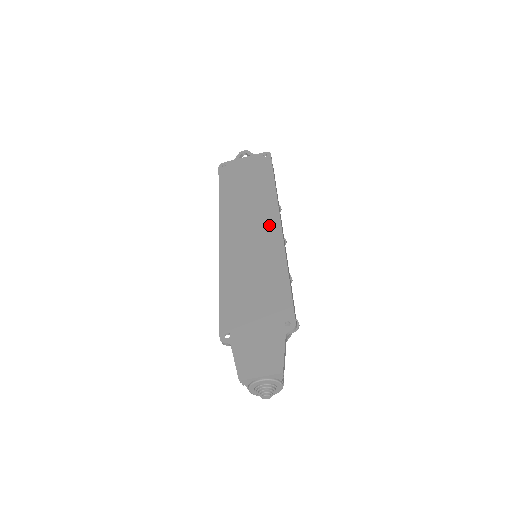
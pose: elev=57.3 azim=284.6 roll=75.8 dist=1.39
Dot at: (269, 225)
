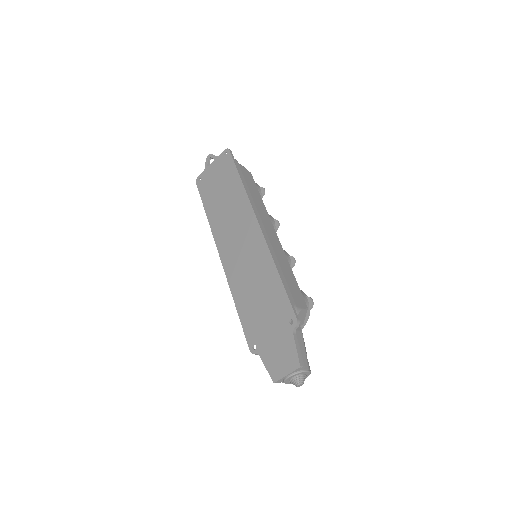
Dot at: (251, 230)
